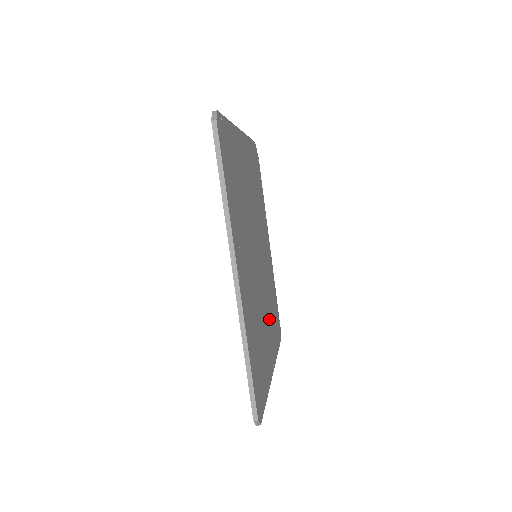
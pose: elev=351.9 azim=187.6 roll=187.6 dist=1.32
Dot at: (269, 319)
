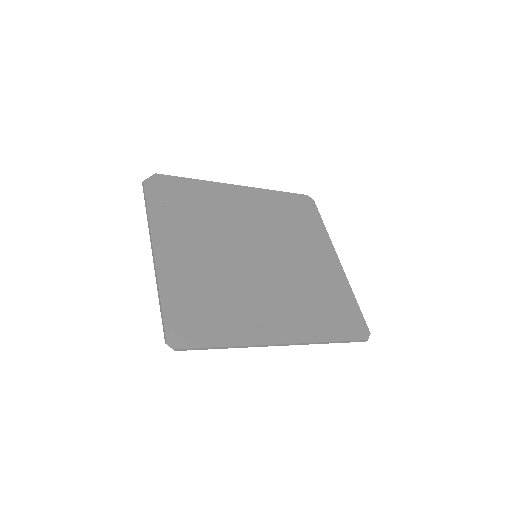
Dot at: (302, 244)
